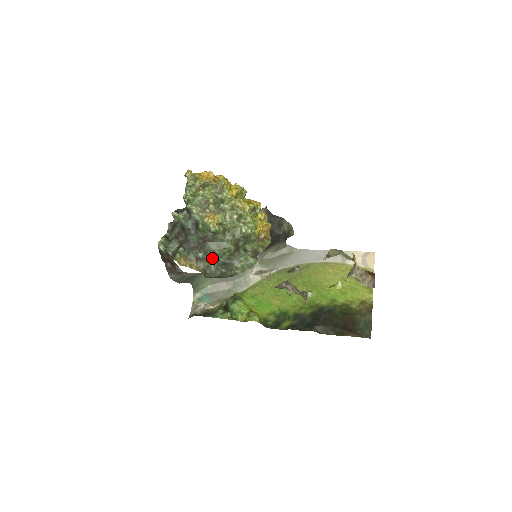
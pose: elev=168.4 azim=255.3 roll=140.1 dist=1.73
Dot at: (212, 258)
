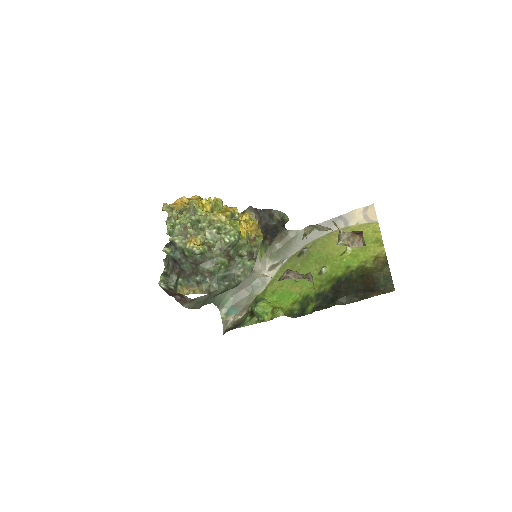
Dot at: (210, 277)
